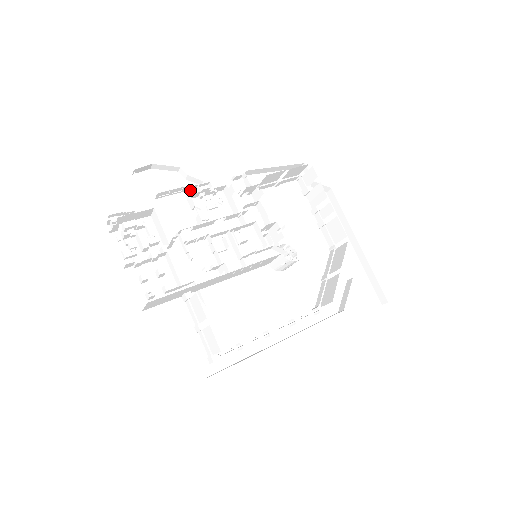
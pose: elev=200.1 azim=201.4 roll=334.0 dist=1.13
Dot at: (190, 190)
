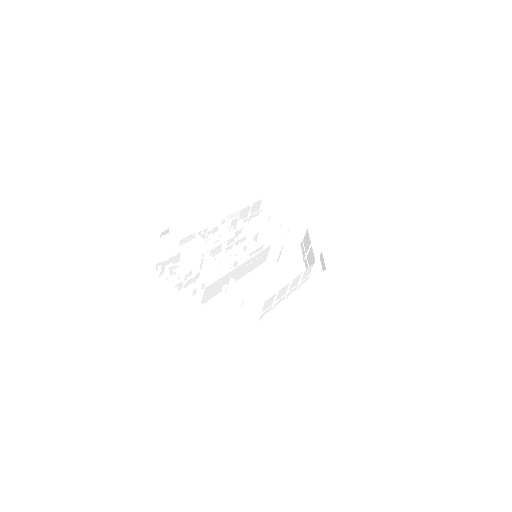
Dot at: occluded
